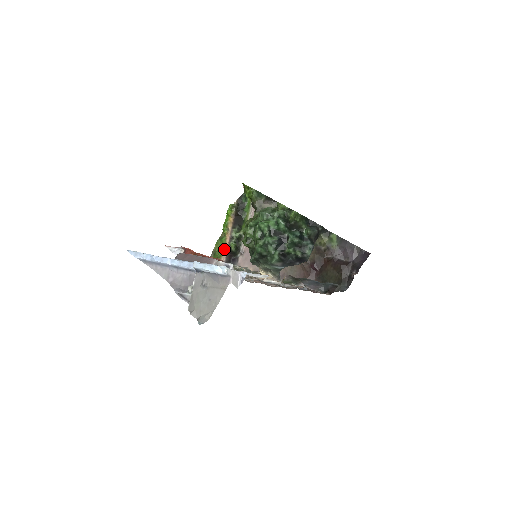
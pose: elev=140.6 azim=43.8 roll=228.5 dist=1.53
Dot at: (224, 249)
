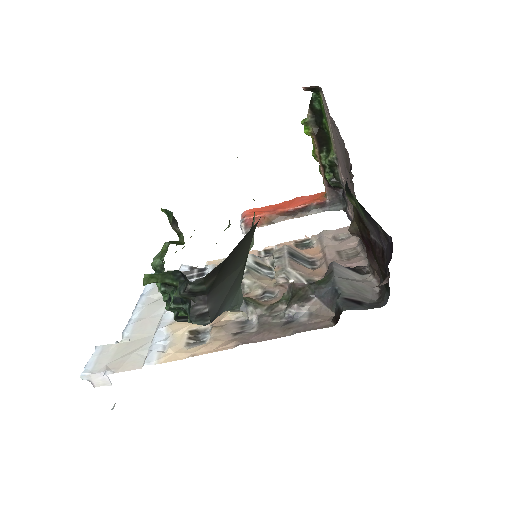
Dot at: (324, 183)
